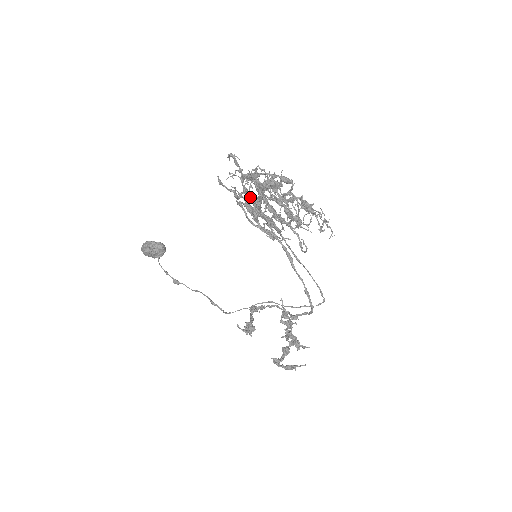
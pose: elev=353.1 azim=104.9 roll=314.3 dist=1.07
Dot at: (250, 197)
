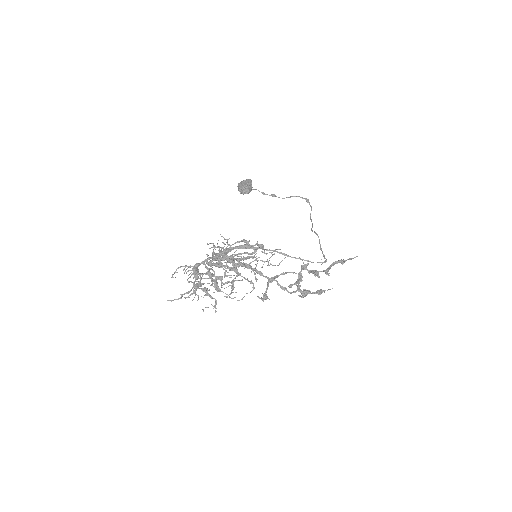
Dot at: occluded
